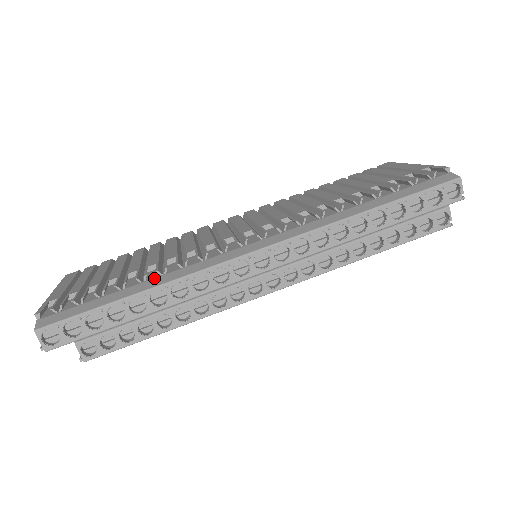
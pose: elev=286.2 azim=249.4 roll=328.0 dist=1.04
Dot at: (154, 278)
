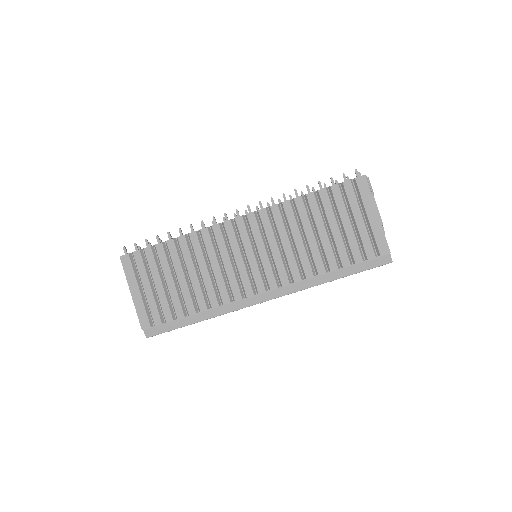
Dot at: (205, 311)
